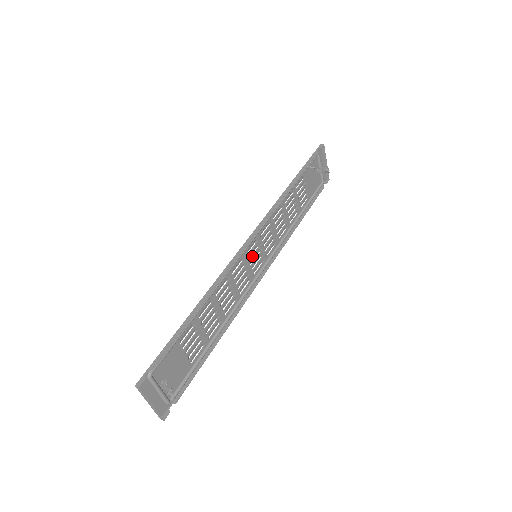
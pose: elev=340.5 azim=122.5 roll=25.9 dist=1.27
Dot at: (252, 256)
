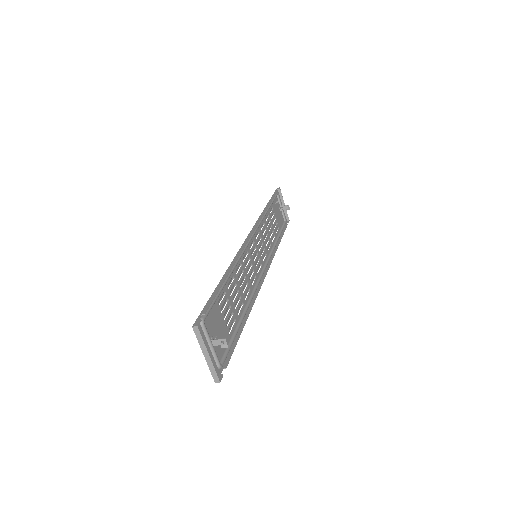
Dot at: (253, 254)
